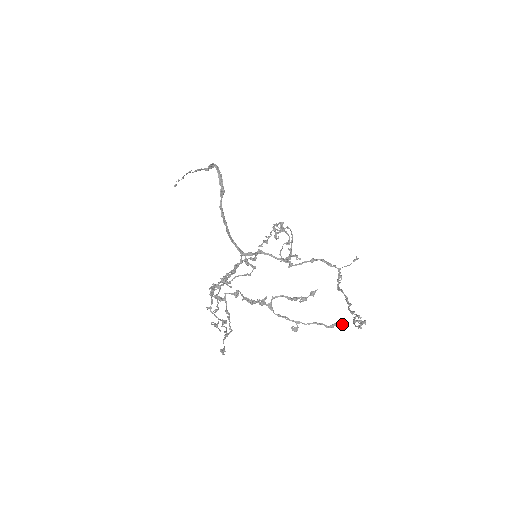
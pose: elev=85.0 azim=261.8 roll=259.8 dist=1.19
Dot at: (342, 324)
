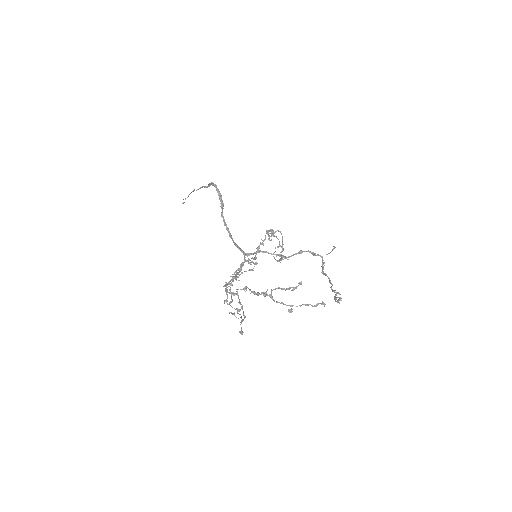
Dot at: (323, 303)
